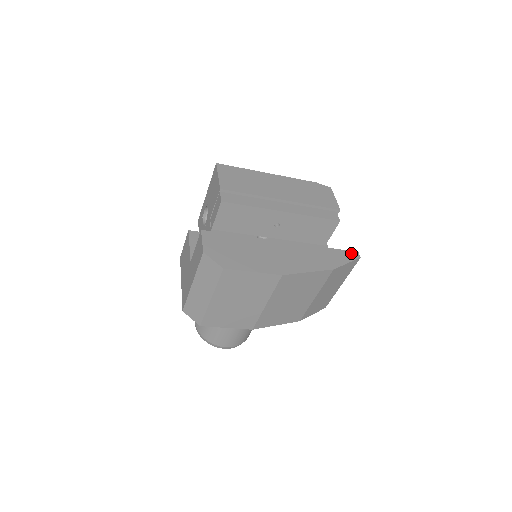
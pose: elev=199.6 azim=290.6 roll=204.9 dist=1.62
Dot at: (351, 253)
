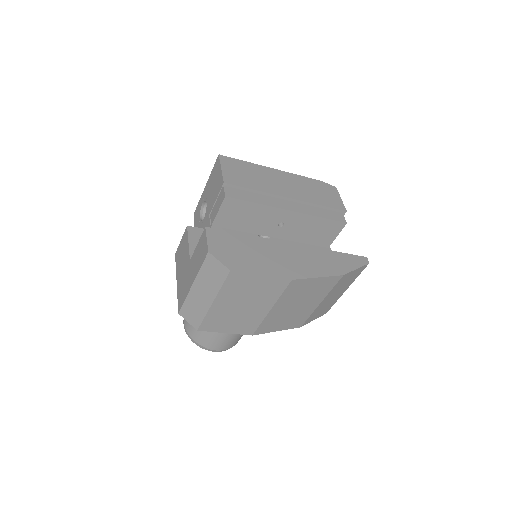
Dot at: (360, 258)
